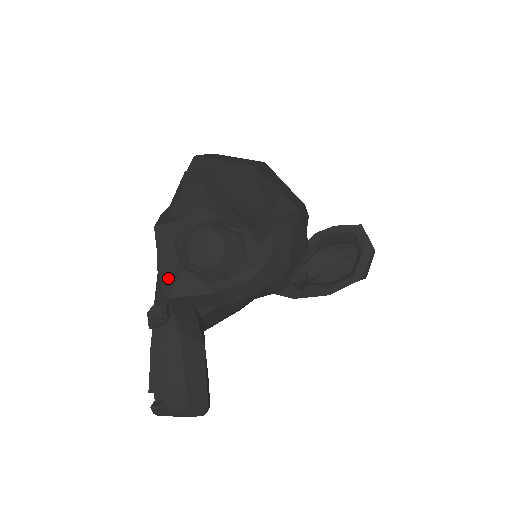
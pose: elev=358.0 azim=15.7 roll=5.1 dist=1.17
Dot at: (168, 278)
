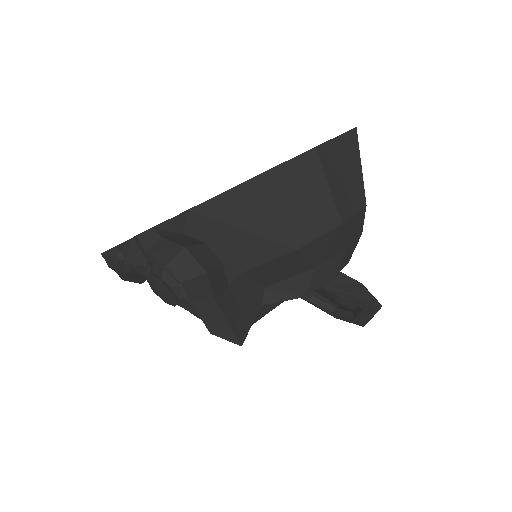
Dot at: (136, 253)
